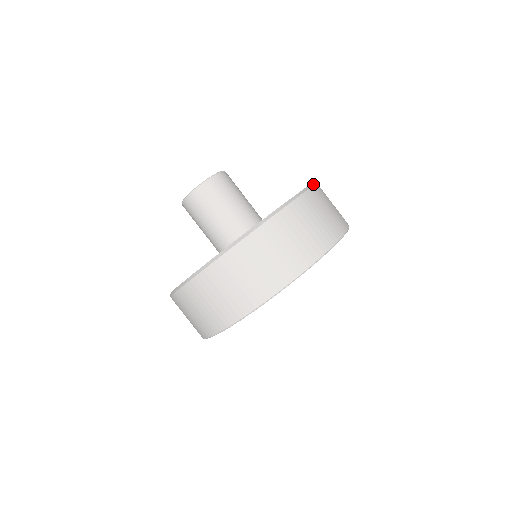
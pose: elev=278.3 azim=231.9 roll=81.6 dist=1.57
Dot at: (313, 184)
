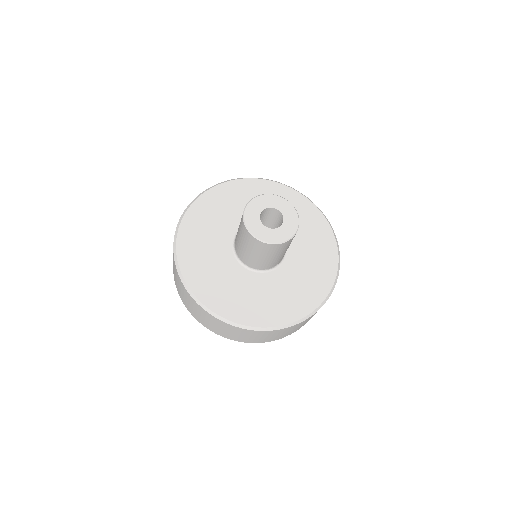
Dot at: (327, 299)
